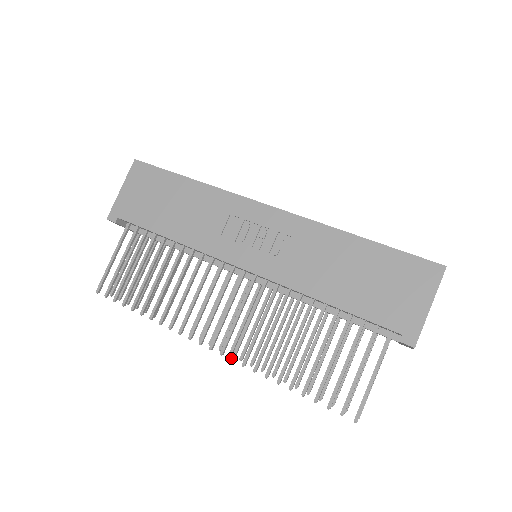
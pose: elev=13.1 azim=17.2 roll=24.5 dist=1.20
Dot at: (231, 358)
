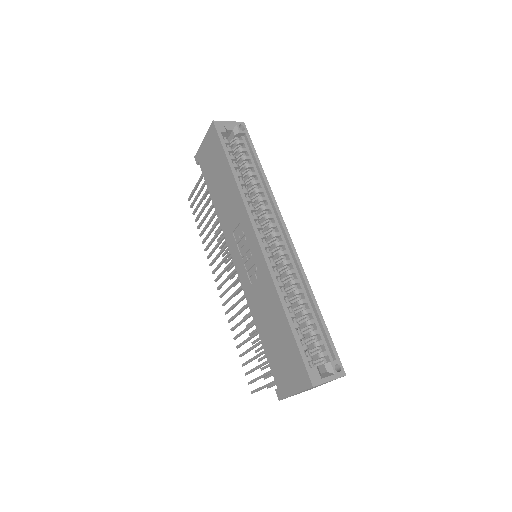
Dot at: (222, 304)
